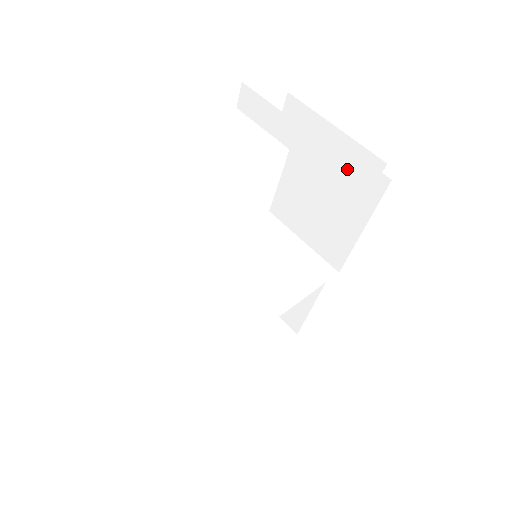
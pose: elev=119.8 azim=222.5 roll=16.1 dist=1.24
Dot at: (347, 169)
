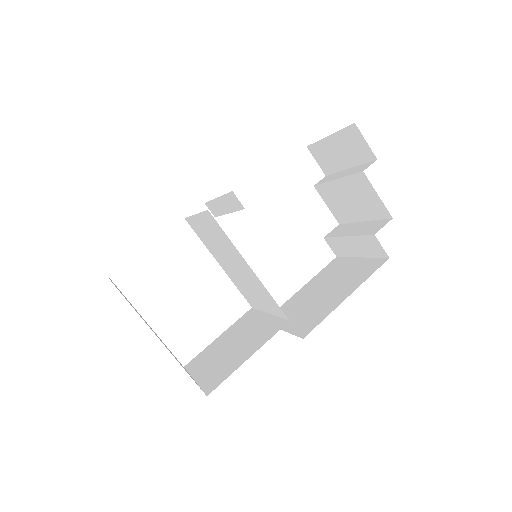
Dot at: occluded
